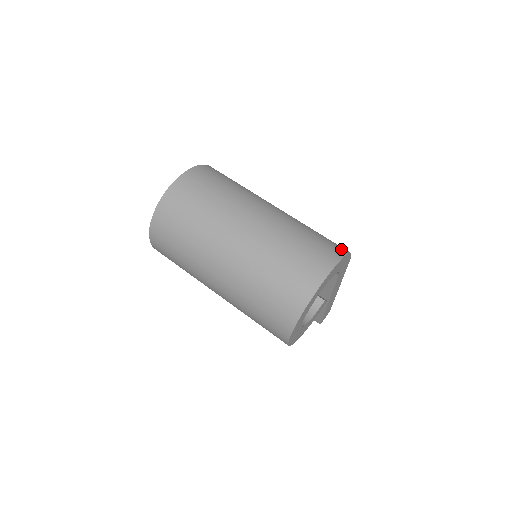
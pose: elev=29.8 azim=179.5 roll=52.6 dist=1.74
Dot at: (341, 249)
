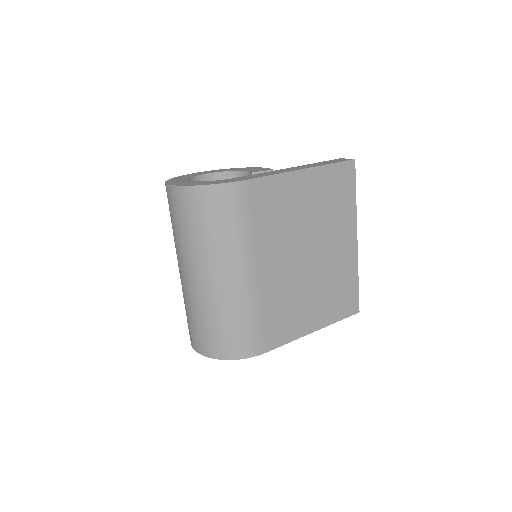
Dot at: (224, 353)
